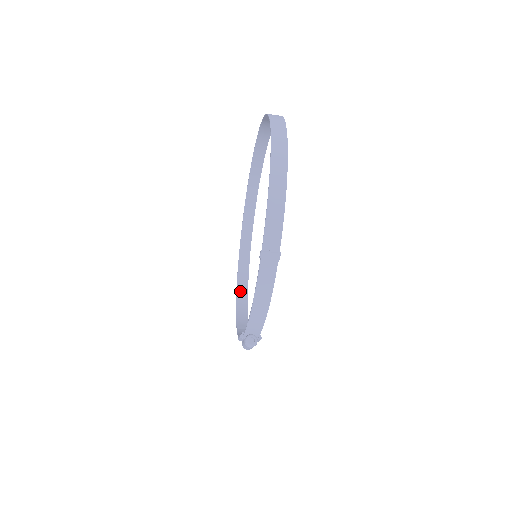
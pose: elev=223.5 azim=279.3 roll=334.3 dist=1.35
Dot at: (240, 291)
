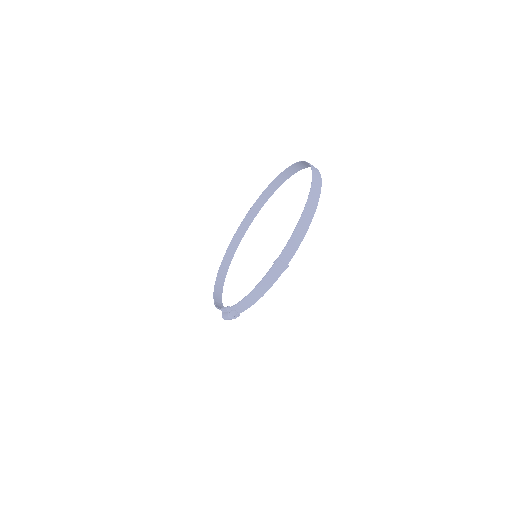
Dot at: (221, 273)
